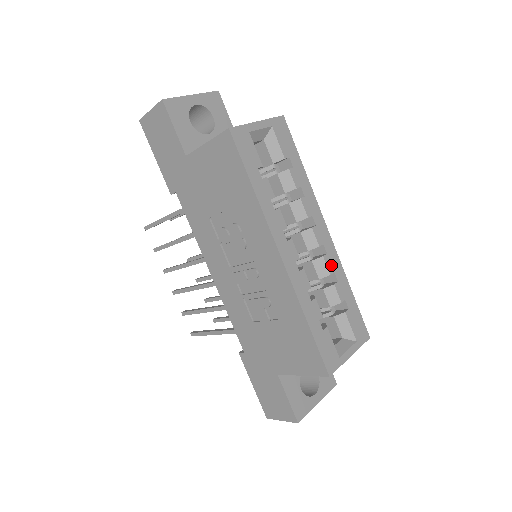
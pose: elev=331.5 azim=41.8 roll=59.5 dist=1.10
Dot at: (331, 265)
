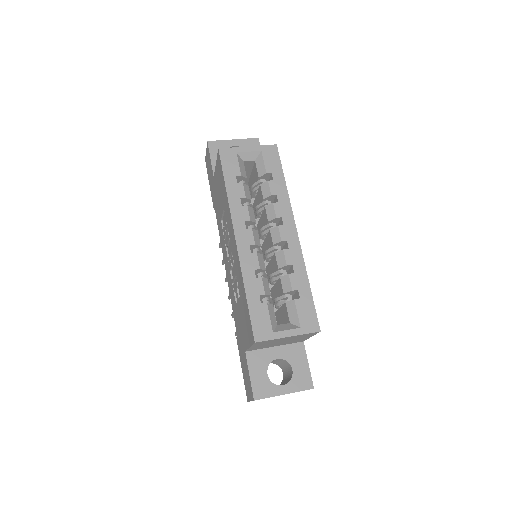
Dot at: (291, 258)
